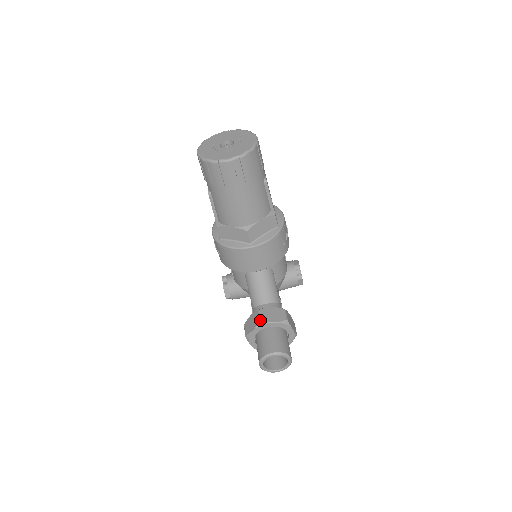
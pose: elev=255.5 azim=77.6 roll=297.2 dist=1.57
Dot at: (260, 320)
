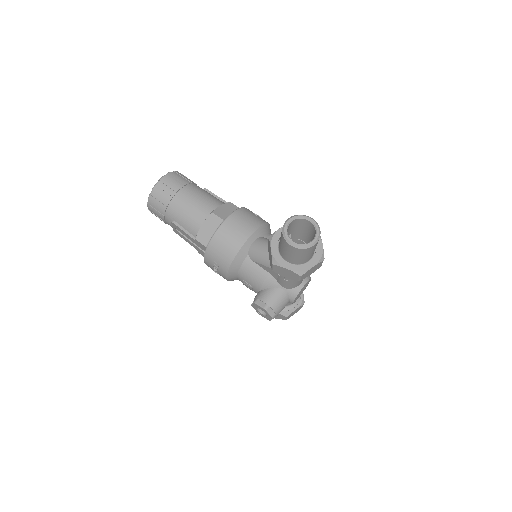
Dot at: (269, 237)
